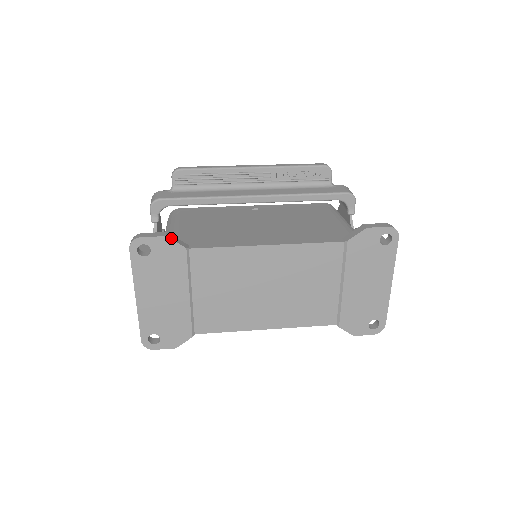
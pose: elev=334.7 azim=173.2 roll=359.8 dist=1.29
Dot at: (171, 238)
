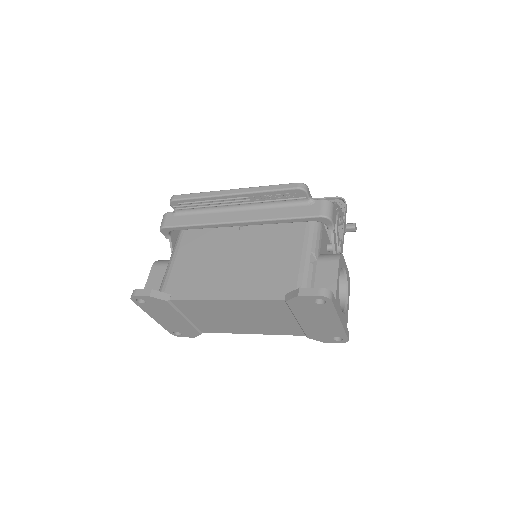
Dot at: (154, 296)
